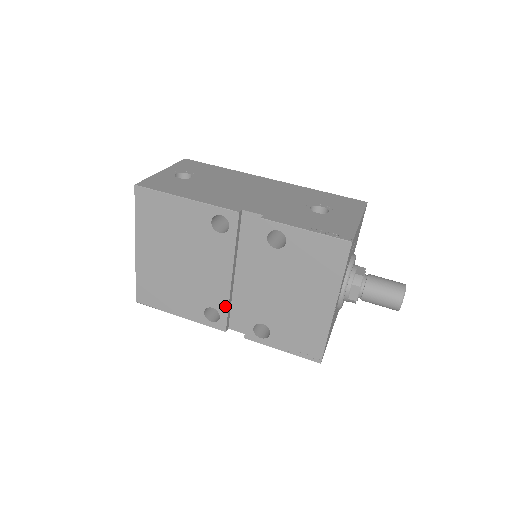
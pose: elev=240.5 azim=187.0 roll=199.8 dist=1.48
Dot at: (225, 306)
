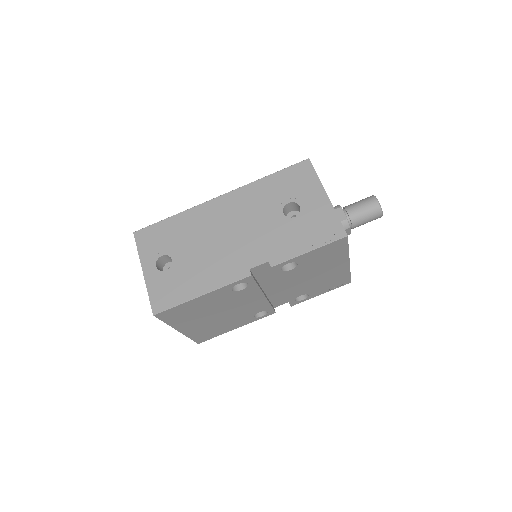
Dot at: (268, 307)
